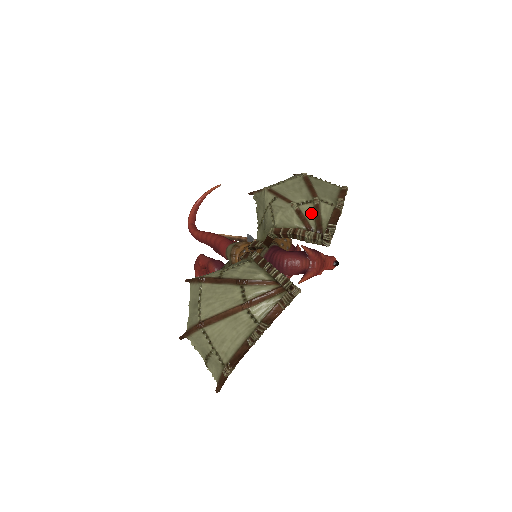
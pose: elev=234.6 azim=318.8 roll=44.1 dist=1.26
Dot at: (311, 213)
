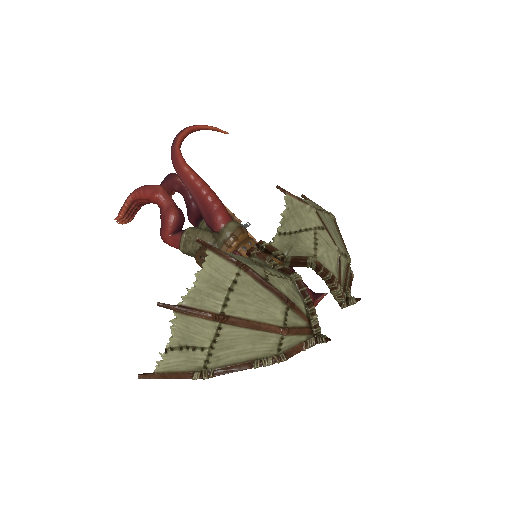
Dot at: (344, 268)
